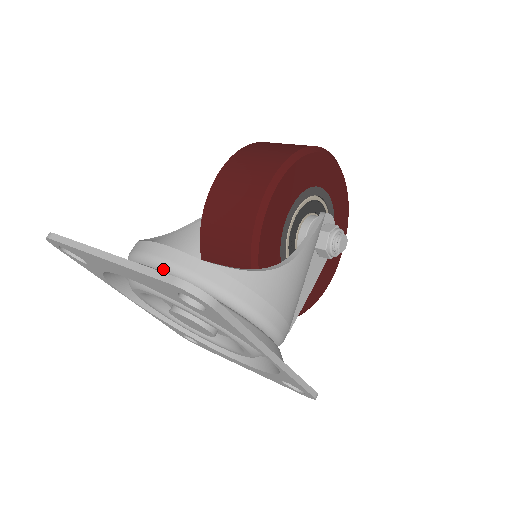
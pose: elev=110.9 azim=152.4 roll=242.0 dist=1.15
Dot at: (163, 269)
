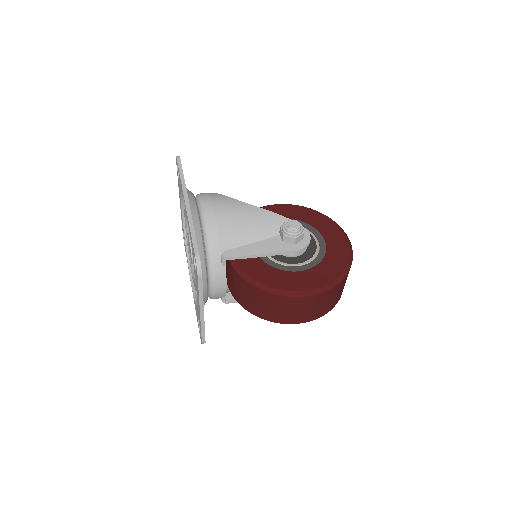
Dot at: occluded
